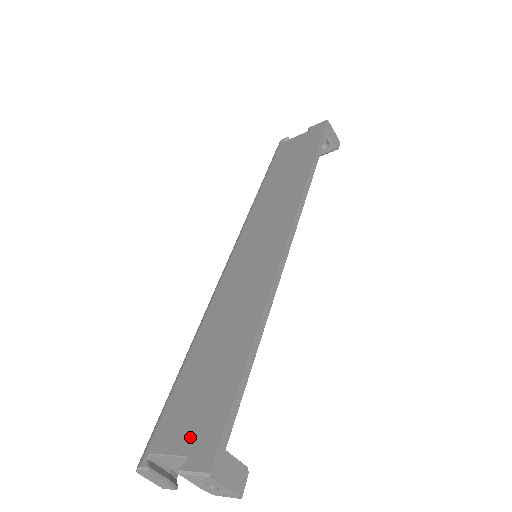
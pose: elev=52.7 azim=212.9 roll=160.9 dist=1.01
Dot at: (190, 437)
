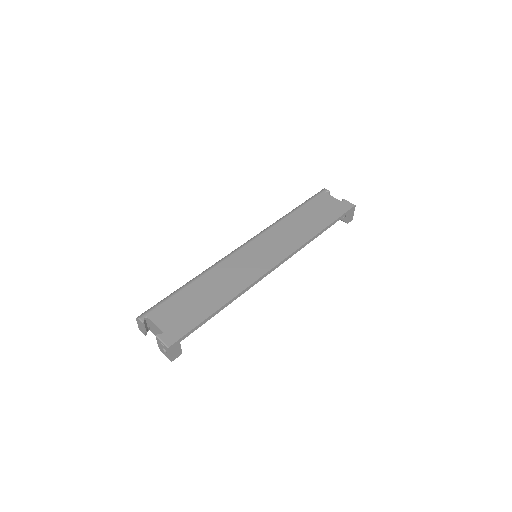
Dot at: (169, 325)
